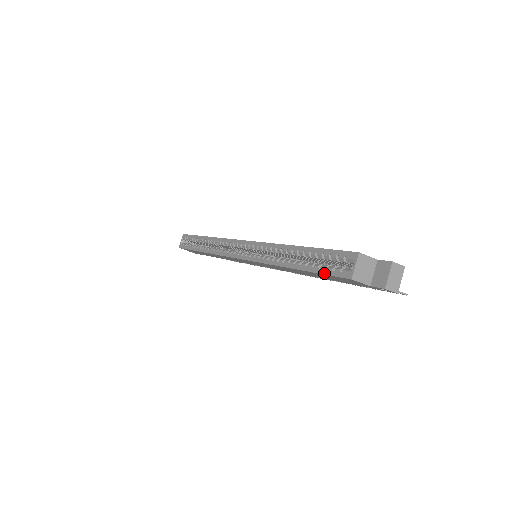
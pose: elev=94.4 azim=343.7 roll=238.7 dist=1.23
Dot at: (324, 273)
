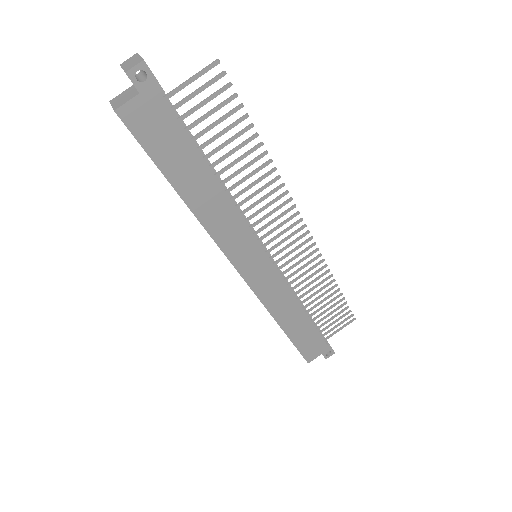
Dot at: occluded
